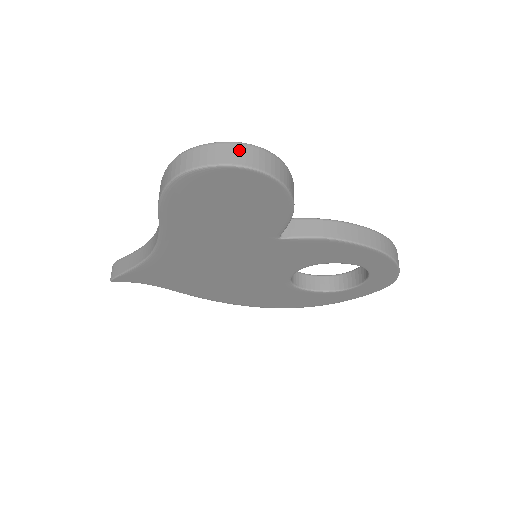
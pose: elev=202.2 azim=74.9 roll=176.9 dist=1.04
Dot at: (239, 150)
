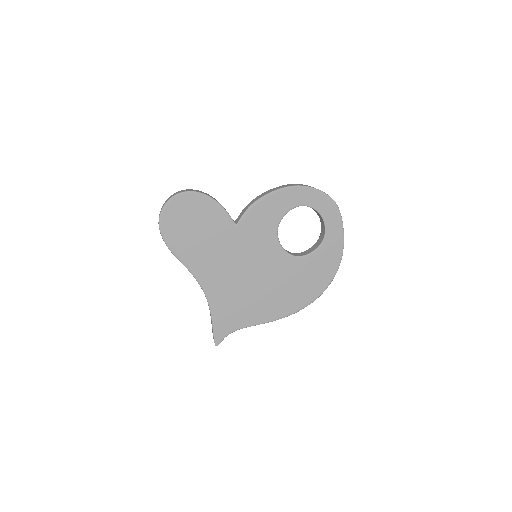
Dot at: occluded
